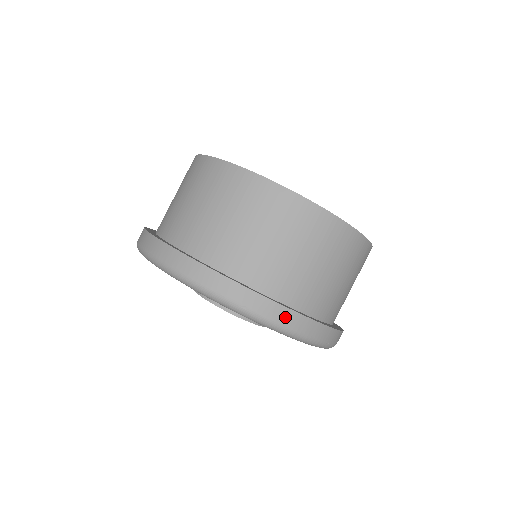
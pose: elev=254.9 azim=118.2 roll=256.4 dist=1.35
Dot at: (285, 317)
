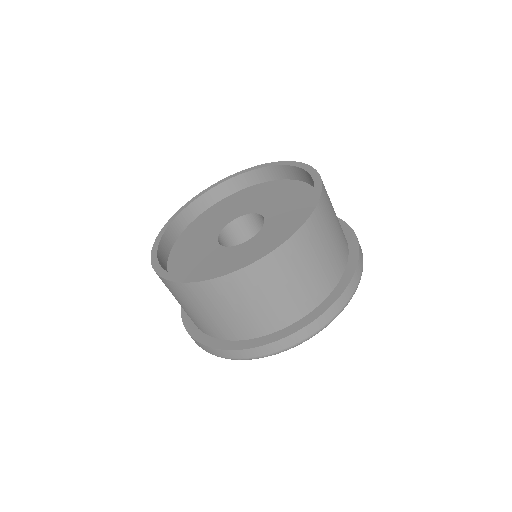
Dot at: (322, 321)
